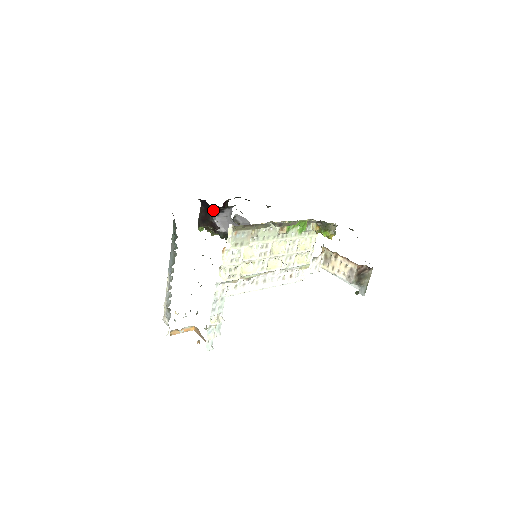
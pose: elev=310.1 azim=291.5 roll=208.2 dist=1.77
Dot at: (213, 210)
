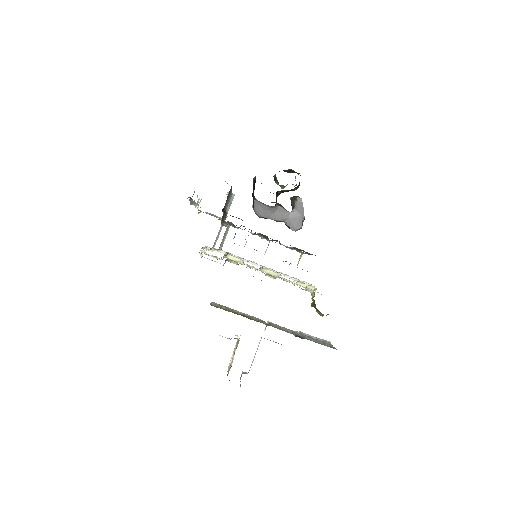
Dot at: occluded
